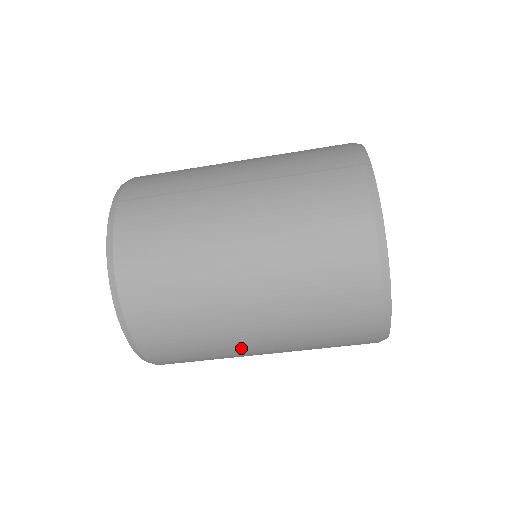
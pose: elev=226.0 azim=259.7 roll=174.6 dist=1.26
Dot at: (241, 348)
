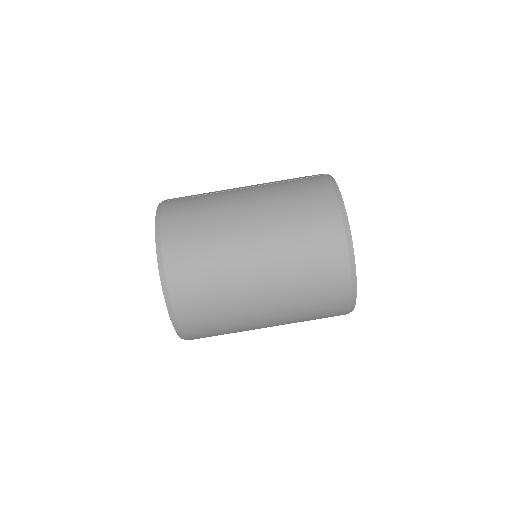
Dot at: (247, 295)
